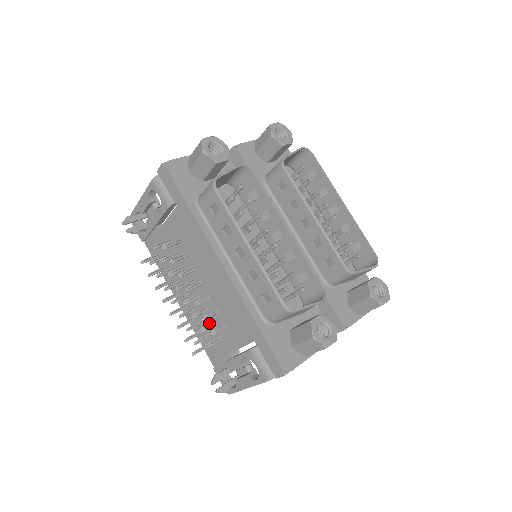
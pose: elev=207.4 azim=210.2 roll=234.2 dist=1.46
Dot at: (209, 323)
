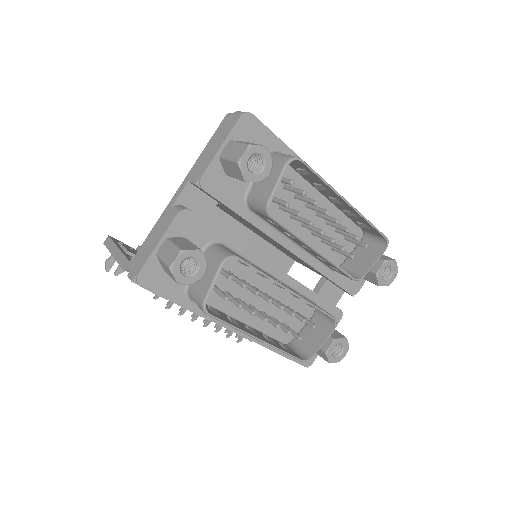
Dot at: occluded
